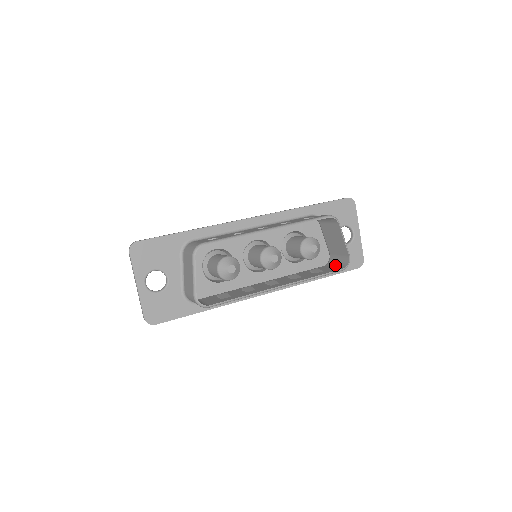
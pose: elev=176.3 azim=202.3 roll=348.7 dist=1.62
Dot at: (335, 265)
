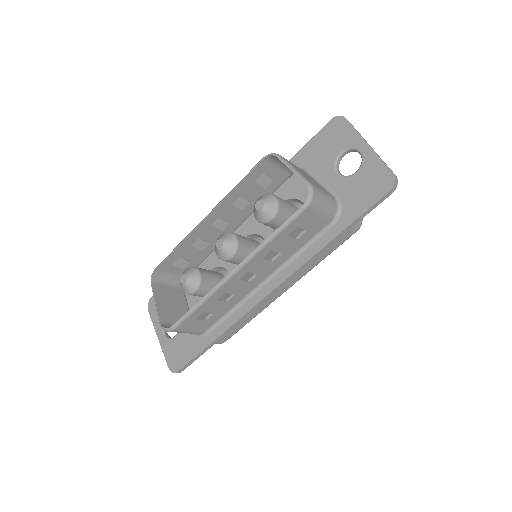
Dot at: (320, 208)
